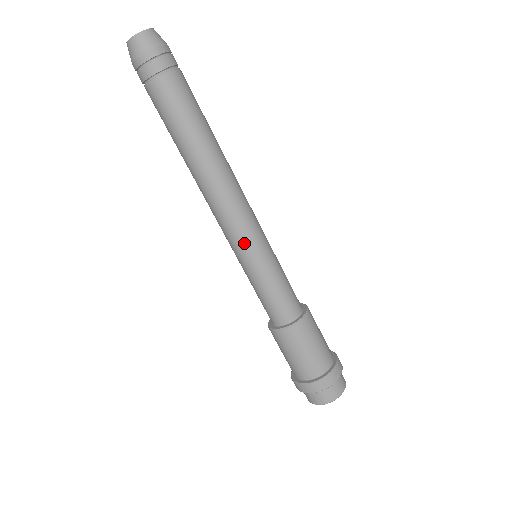
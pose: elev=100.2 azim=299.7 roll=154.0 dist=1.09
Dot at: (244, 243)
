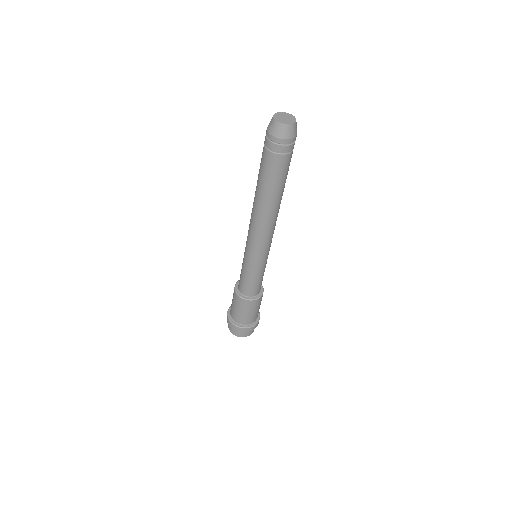
Dot at: (254, 253)
